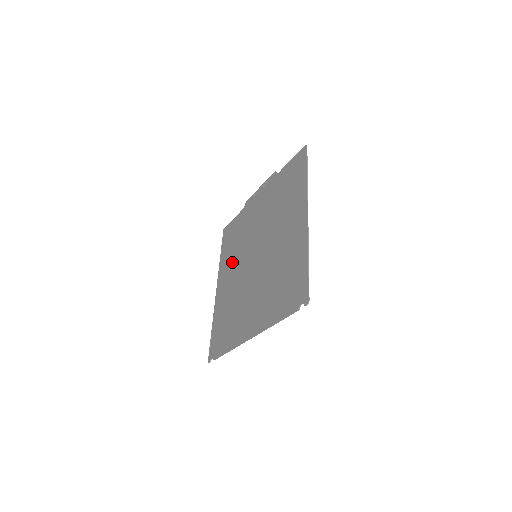
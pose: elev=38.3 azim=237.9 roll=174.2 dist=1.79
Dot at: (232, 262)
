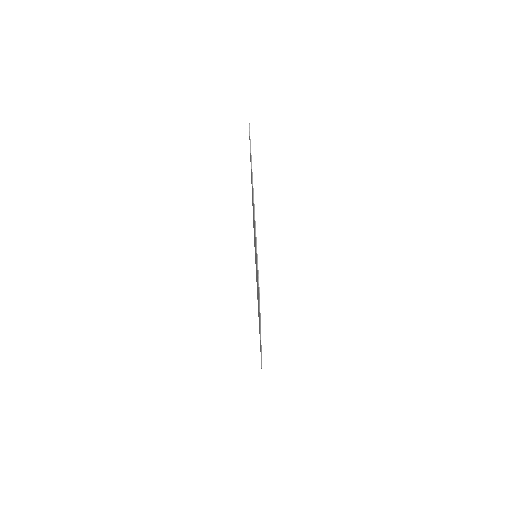
Dot at: occluded
